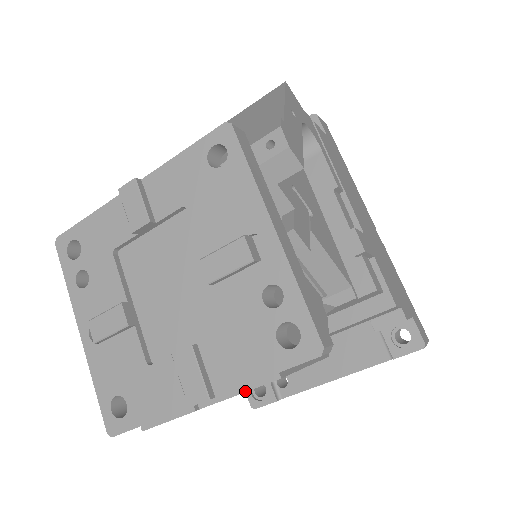
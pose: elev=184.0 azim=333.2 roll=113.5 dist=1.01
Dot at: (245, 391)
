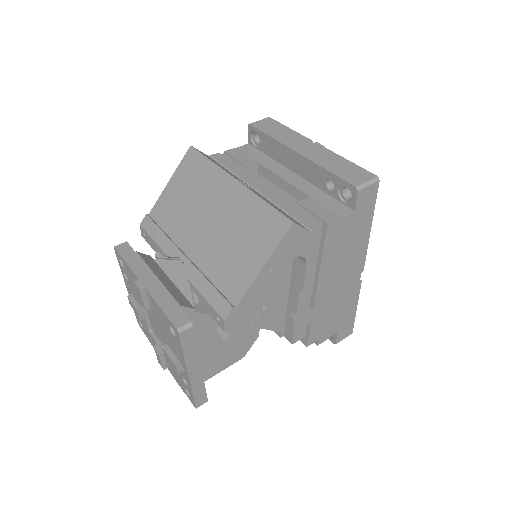
Dot at: occluded
